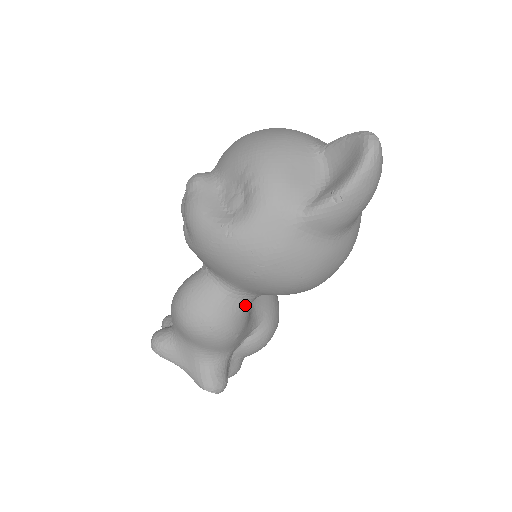
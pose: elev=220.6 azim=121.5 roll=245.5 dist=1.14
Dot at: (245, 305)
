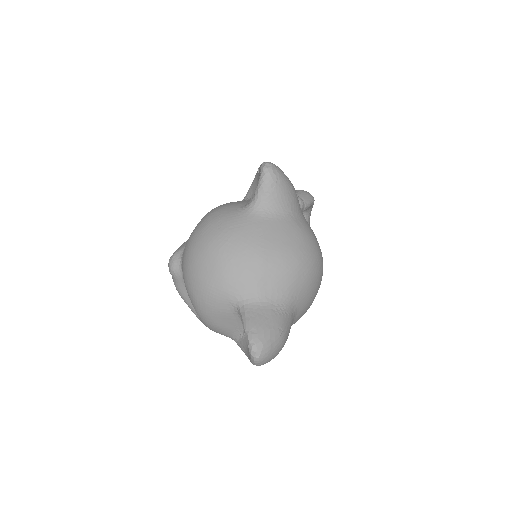
Dot at: occluded
